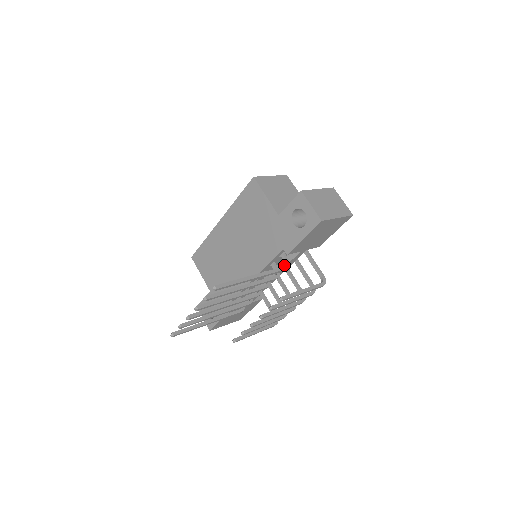
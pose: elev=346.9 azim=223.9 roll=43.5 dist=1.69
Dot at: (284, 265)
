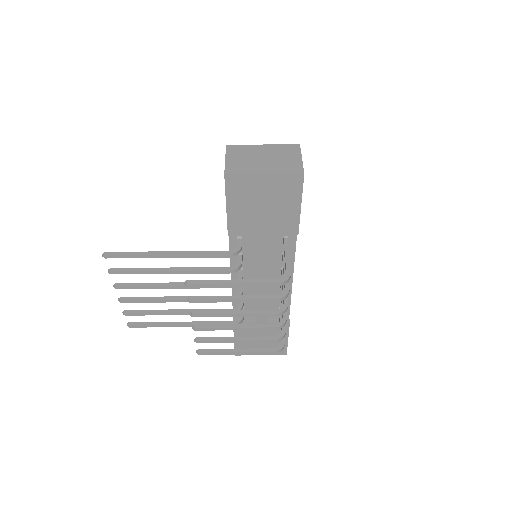
Dot at: (256, 259)
